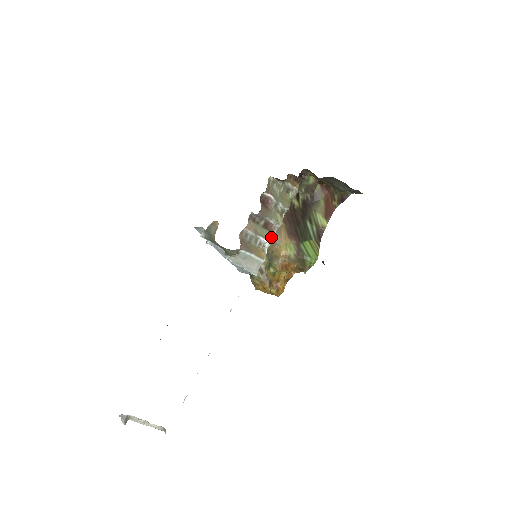
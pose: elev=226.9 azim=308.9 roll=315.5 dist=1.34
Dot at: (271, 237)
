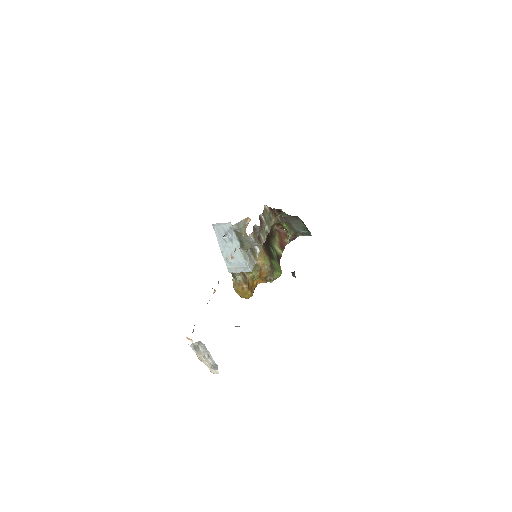
Dot at: (261, 247)
